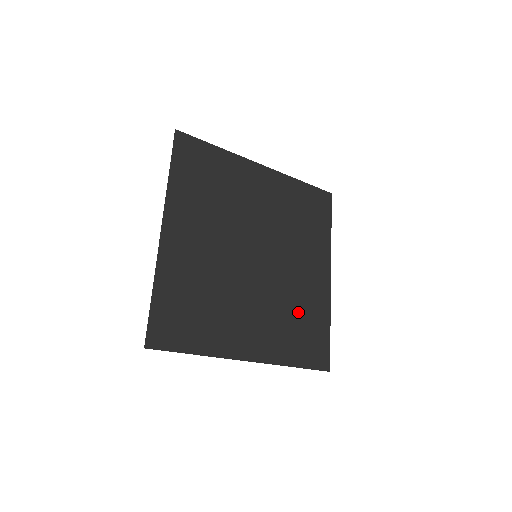
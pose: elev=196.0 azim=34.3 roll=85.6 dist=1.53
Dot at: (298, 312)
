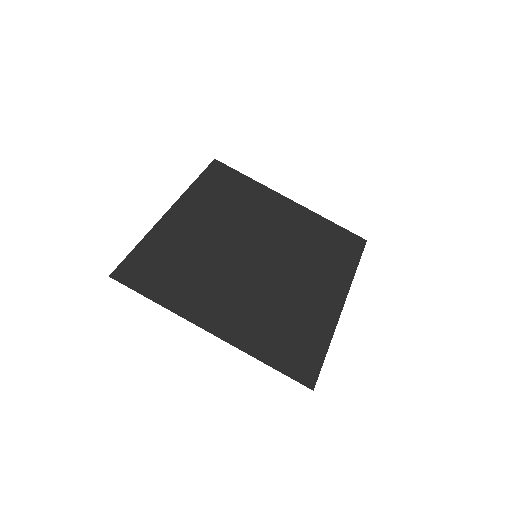
Dot at: (289, 317)
